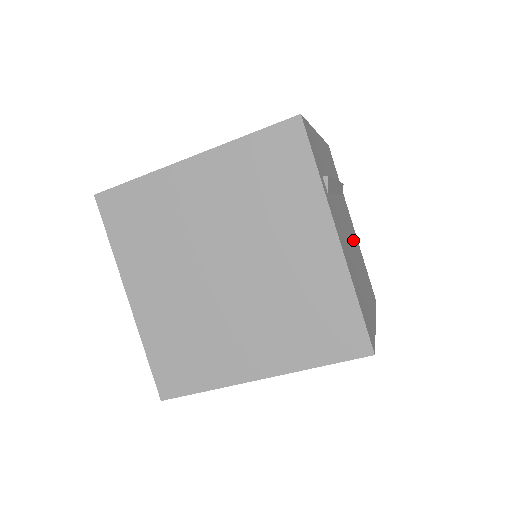
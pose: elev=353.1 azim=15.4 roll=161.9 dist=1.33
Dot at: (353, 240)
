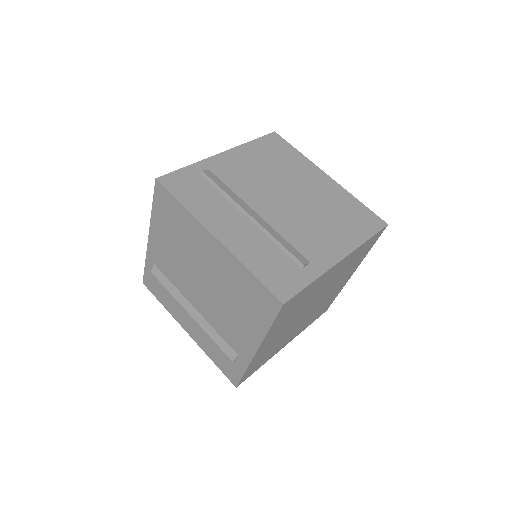
Dot at: occluded
